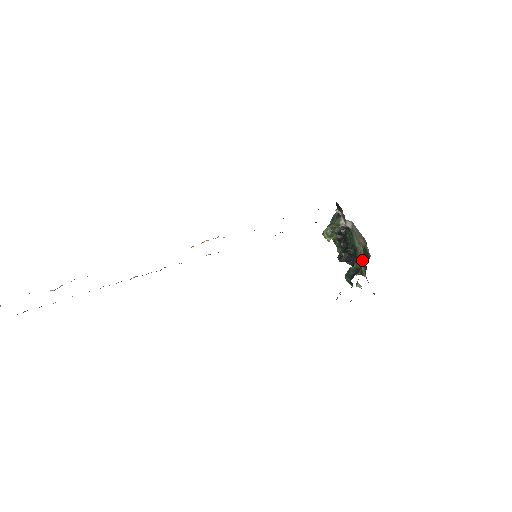
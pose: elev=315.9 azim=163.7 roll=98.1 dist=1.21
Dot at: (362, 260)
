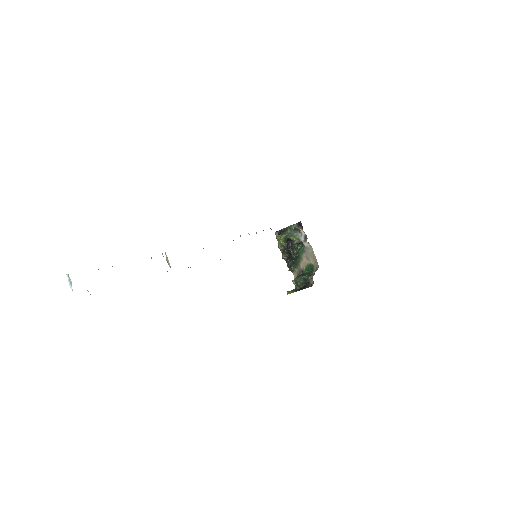
Dot at: (300, 266)
